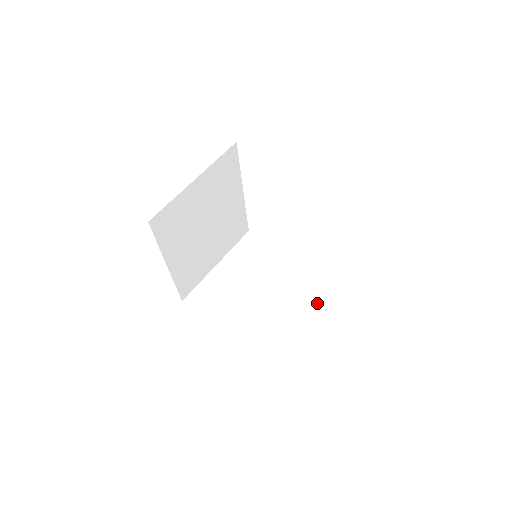
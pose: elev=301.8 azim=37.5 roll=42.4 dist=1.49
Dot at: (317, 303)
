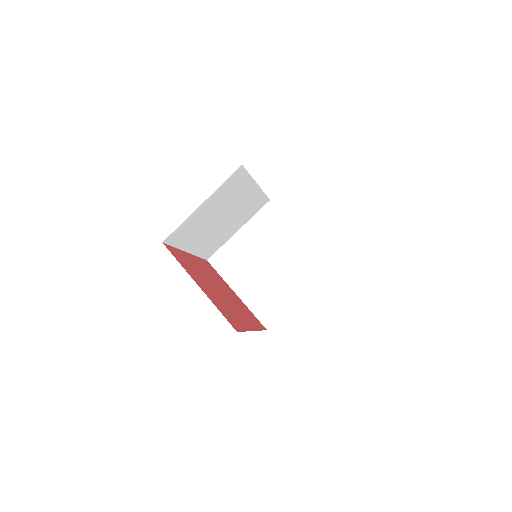
Dot at: (312, 283)
